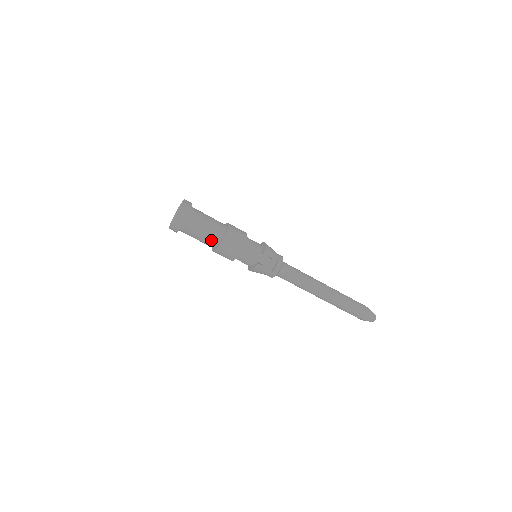
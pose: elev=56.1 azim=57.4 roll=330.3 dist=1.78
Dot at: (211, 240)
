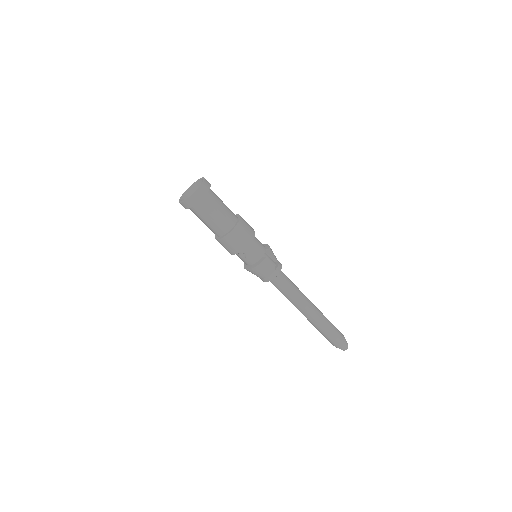
Dot at: (226, 221)
